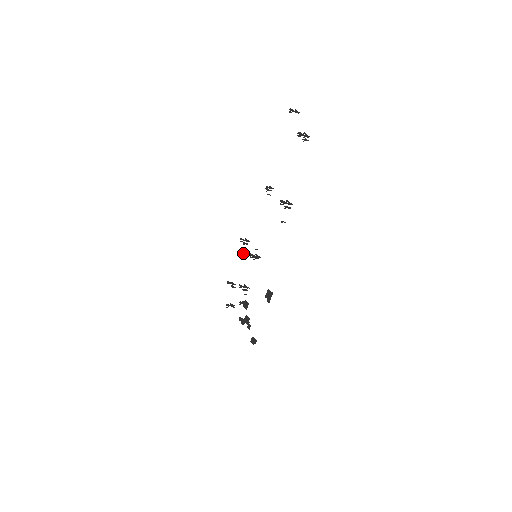
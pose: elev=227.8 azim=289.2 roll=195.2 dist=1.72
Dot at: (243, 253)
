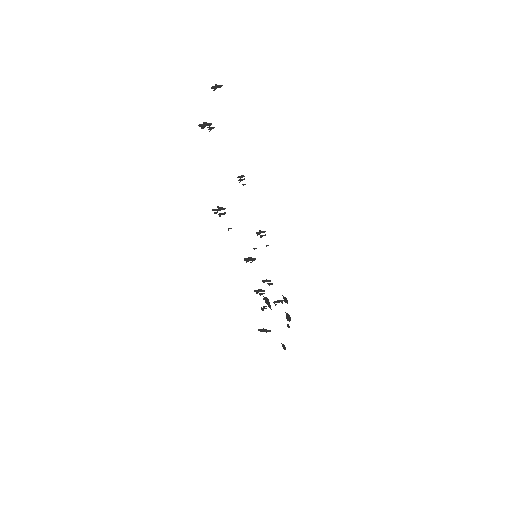
Dot at: (267, 245)
